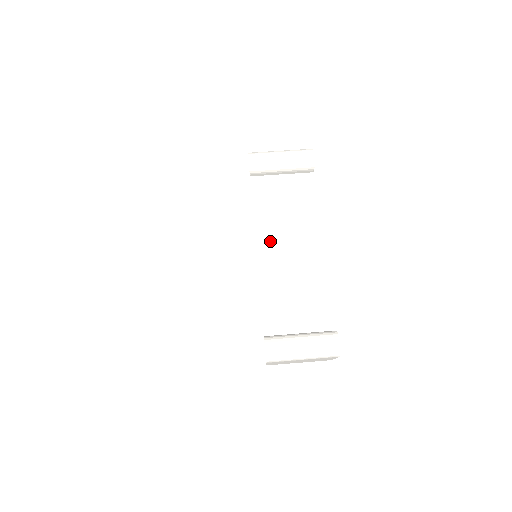
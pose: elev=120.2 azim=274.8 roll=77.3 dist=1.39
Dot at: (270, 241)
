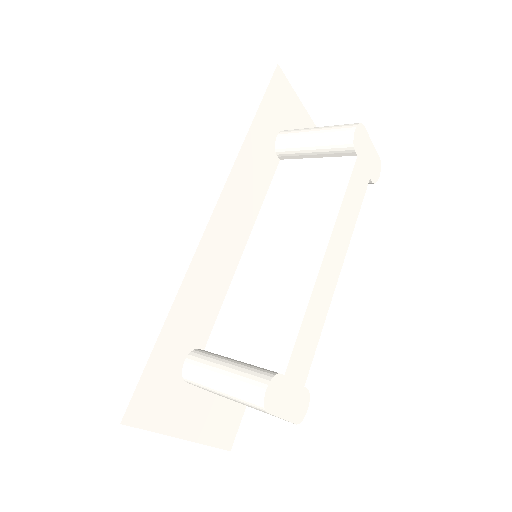
Dot at: (267, 237)
